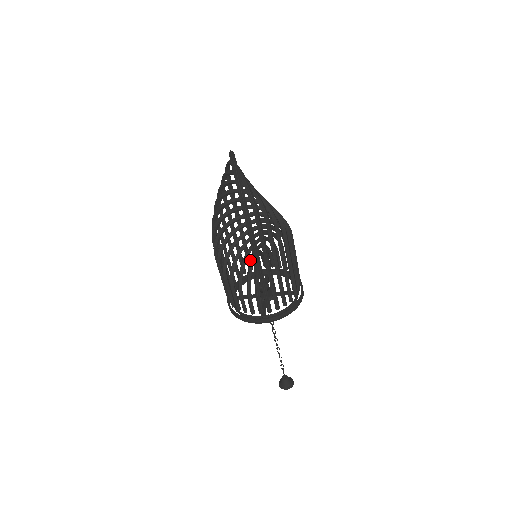
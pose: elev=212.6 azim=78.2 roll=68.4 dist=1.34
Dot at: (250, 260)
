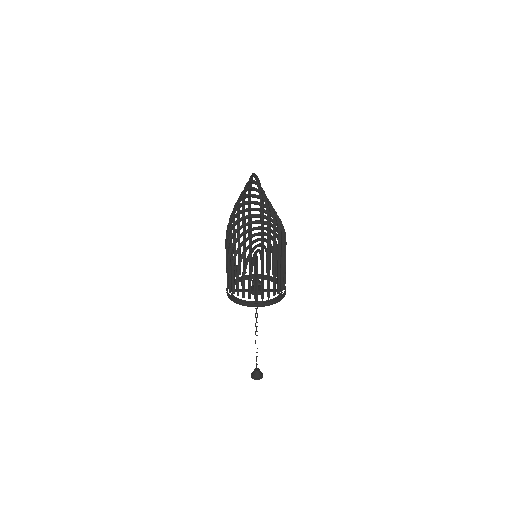
Dot at: (253, 257)
